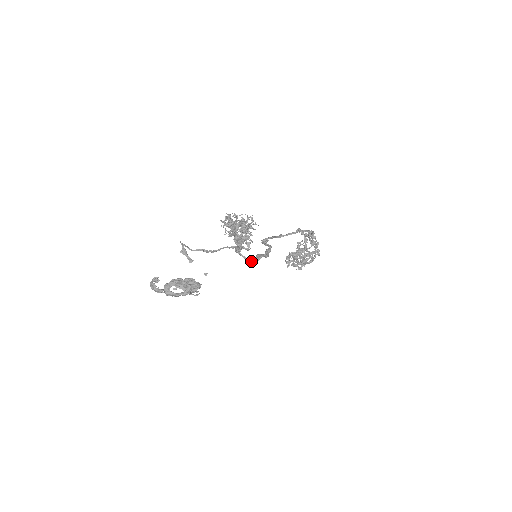
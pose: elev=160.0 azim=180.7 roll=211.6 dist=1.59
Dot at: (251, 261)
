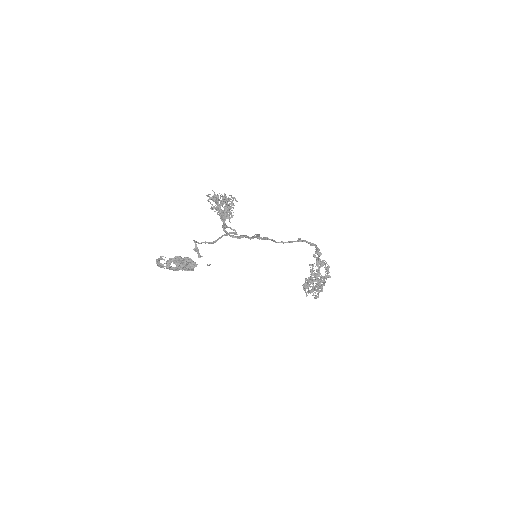
Dot at: (234, 237)
